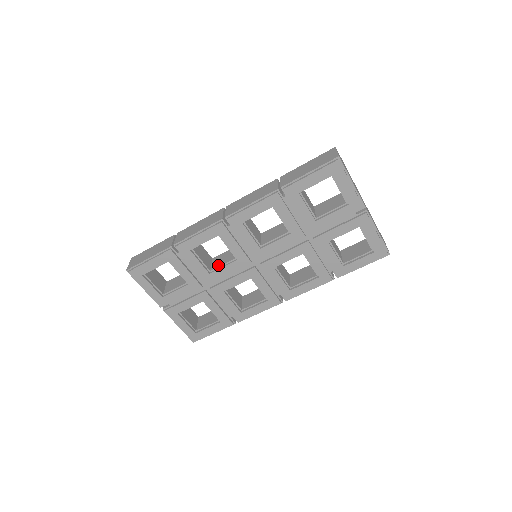
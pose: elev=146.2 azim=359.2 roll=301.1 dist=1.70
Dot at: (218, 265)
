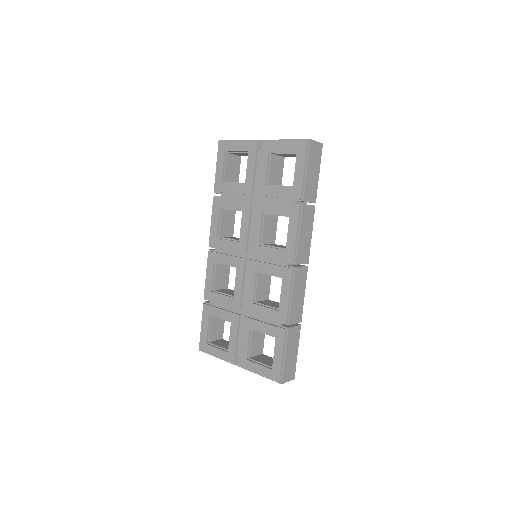
Dot at: occluded
